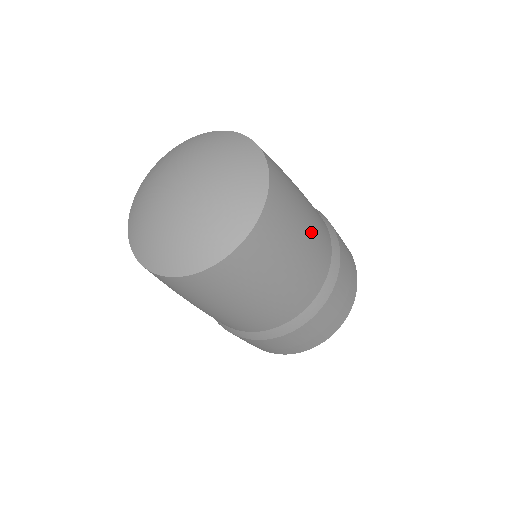
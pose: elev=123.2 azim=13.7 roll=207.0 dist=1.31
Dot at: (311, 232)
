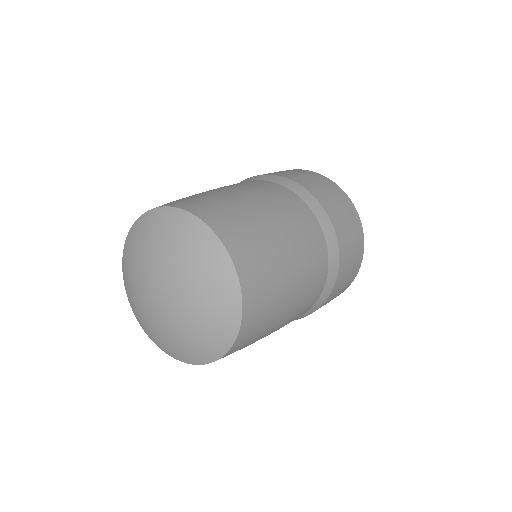
Dot at: (273, 211)
